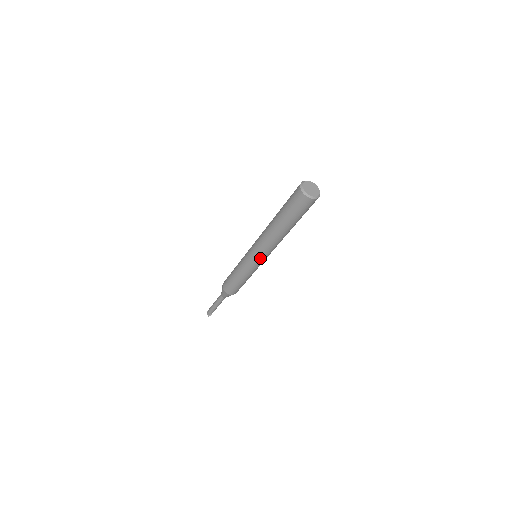
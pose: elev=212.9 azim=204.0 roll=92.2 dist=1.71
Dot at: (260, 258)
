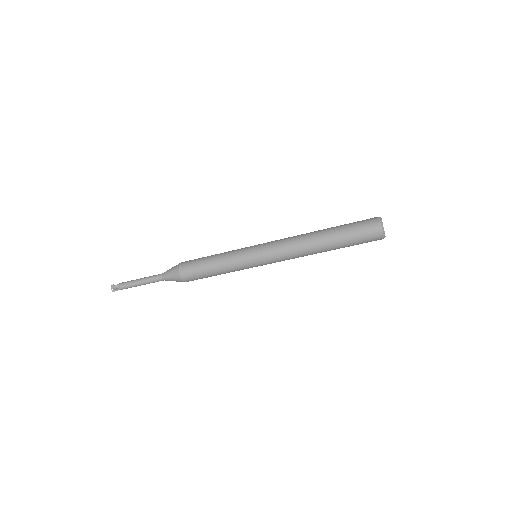
Dot at: (269, 263)
